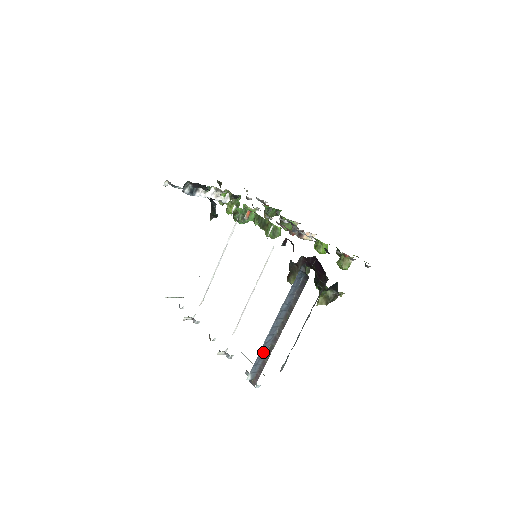
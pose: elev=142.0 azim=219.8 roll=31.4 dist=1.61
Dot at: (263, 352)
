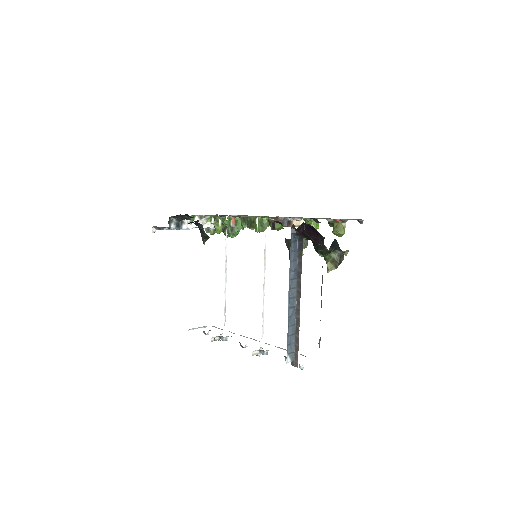
Dot at: (291, 328)
